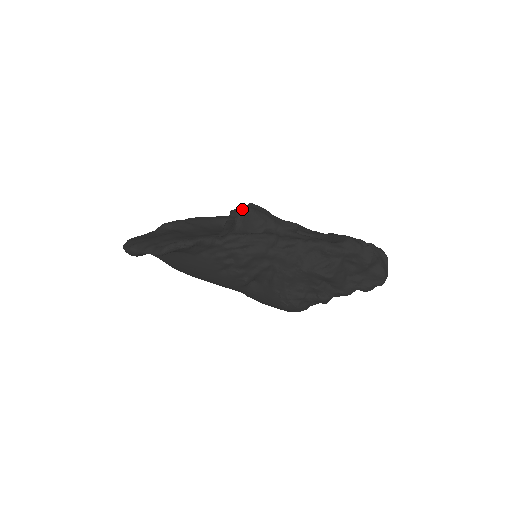
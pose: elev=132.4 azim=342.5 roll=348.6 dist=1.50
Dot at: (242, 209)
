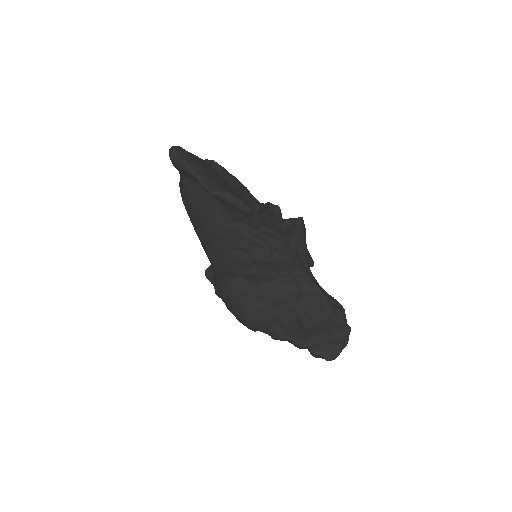
Dot at: occluded
